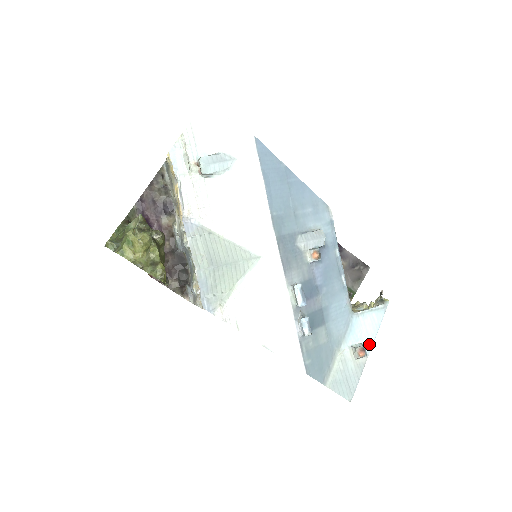
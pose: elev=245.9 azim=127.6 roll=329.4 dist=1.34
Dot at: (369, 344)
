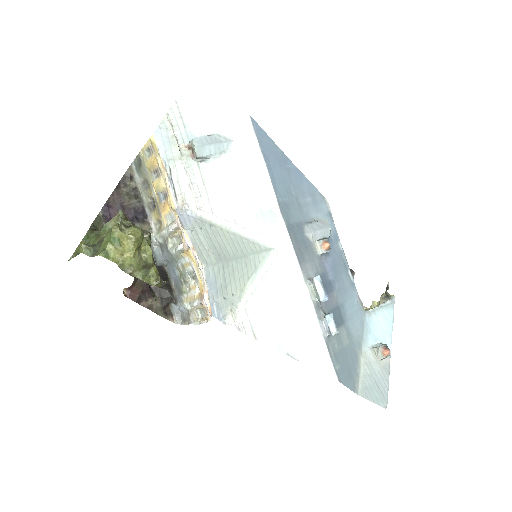
Dot at: (388, 343)
